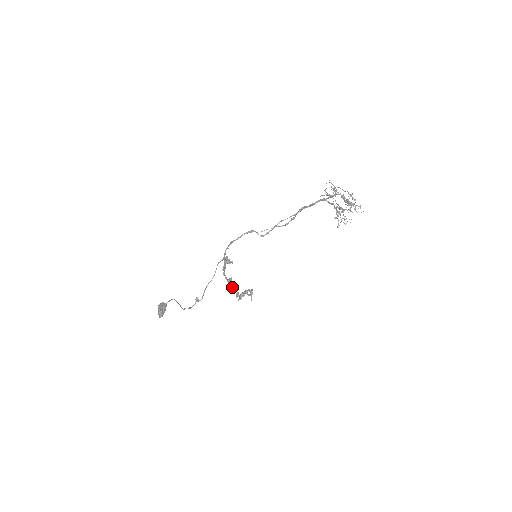
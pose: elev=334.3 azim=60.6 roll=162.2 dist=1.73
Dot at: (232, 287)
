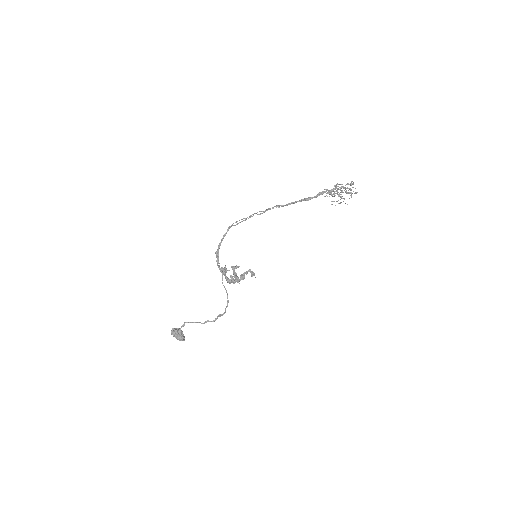
Dot at: (235, 281)
